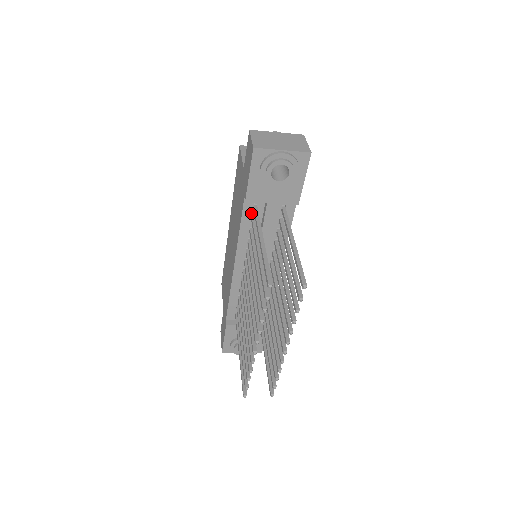
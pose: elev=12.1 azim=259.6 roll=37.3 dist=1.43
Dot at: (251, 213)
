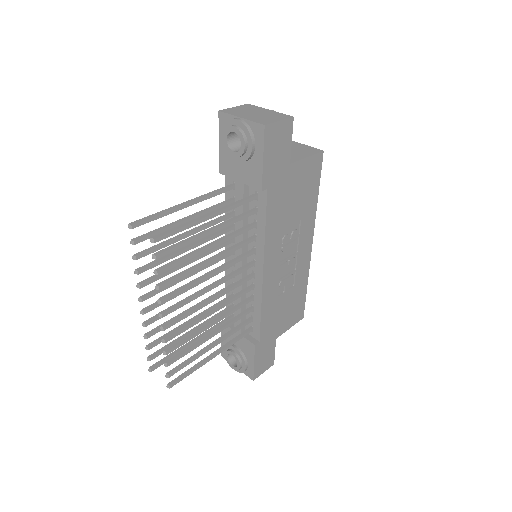
Dot at: (232, 192)
